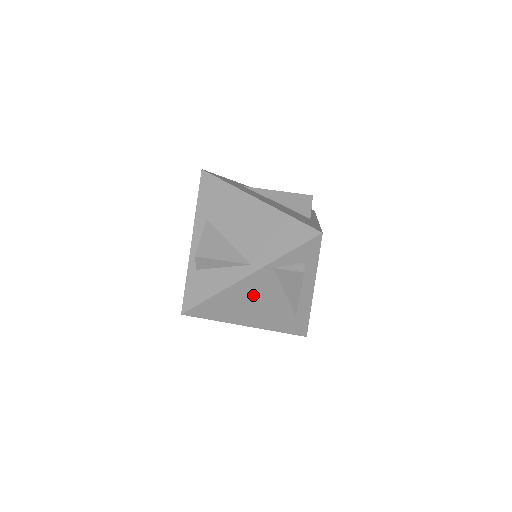
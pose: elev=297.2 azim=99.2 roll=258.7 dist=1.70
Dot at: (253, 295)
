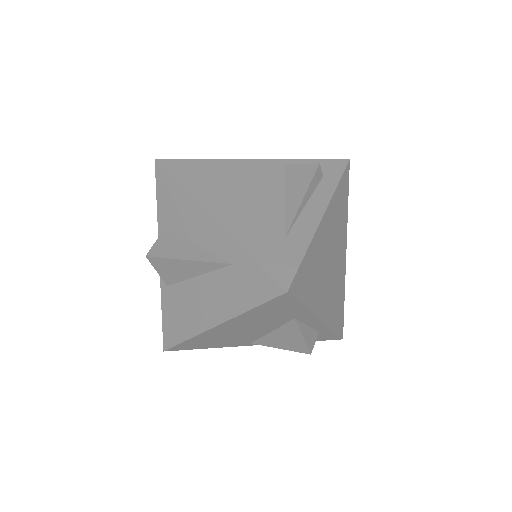
Dot at: (246, 181)
